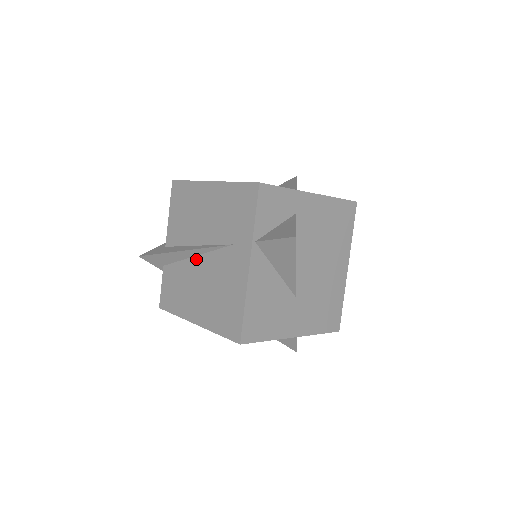
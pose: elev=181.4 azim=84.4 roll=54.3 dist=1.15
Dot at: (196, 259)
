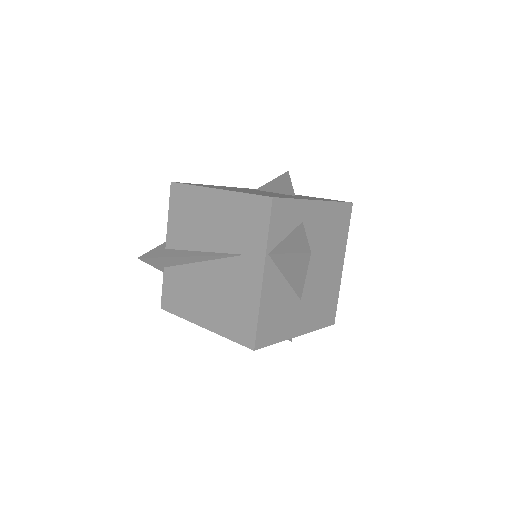
Dot at: (202, 265)
